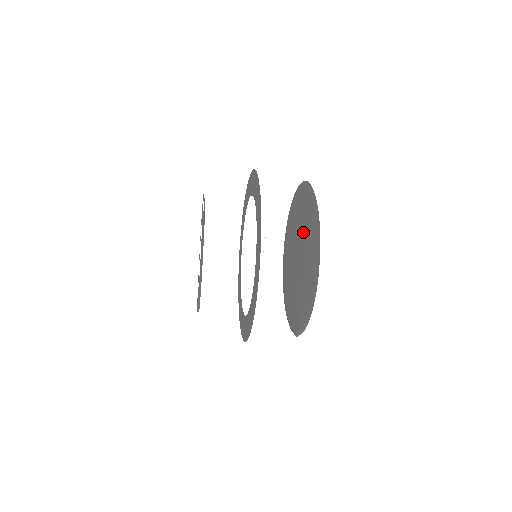
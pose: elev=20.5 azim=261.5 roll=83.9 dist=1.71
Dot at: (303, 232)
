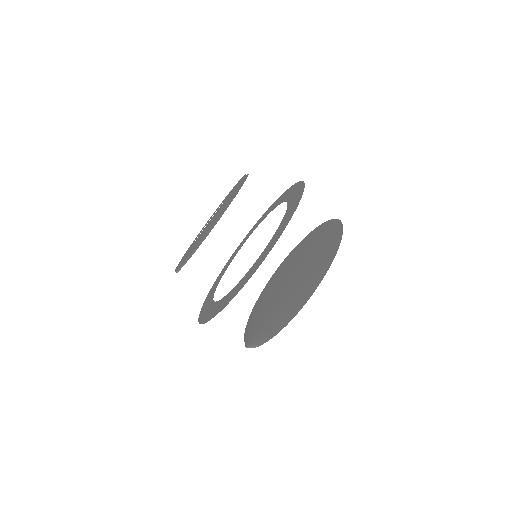
Dot at: (310, 262)
